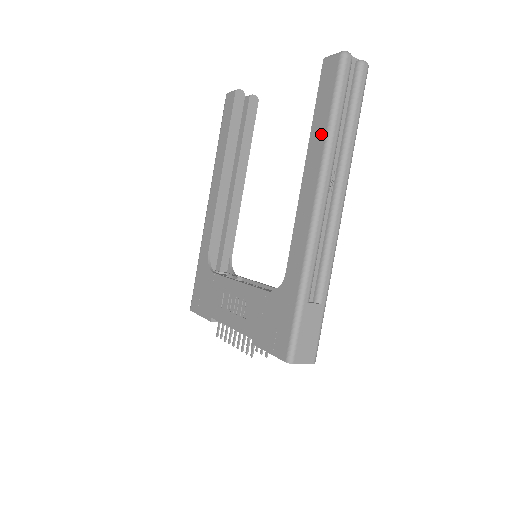
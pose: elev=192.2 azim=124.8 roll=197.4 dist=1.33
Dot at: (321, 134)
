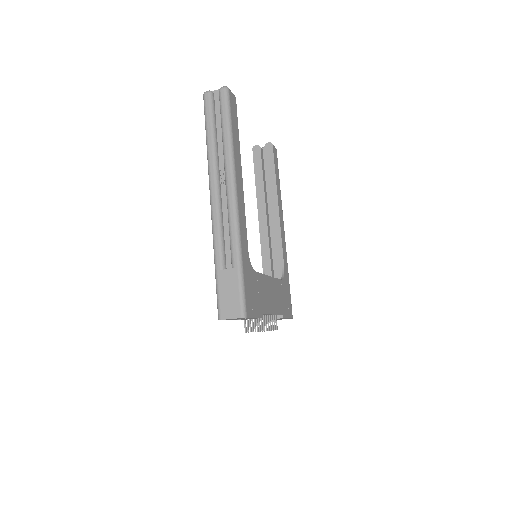
Dot at: occluded
